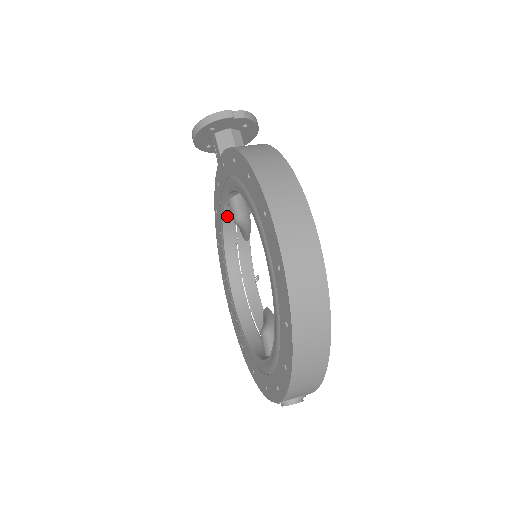
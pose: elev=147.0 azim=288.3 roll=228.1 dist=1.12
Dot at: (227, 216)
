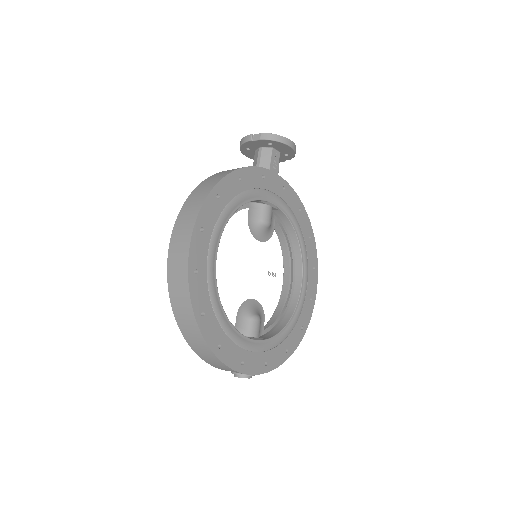
Dot at: occluded
